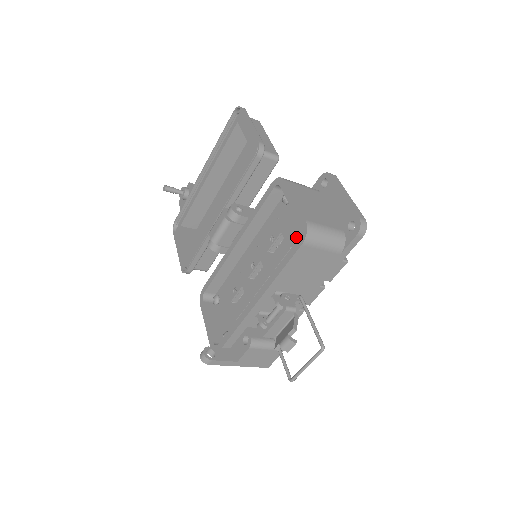
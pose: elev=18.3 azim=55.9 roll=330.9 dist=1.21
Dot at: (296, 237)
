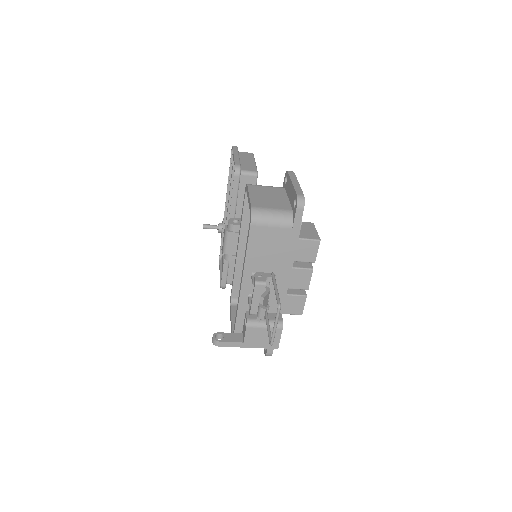
Dot at: occluded
